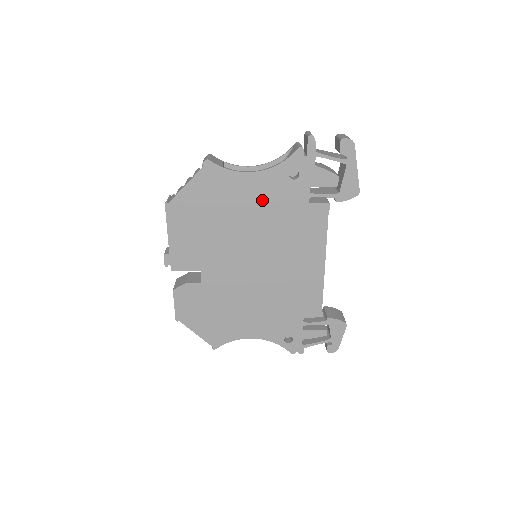
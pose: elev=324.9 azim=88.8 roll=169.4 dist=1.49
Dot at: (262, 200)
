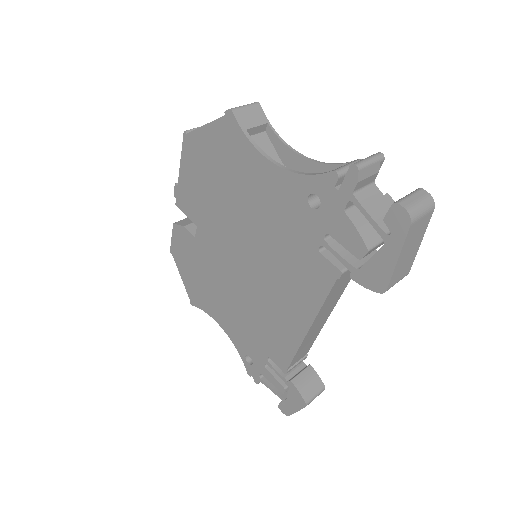
Dot at: (270, 203)
